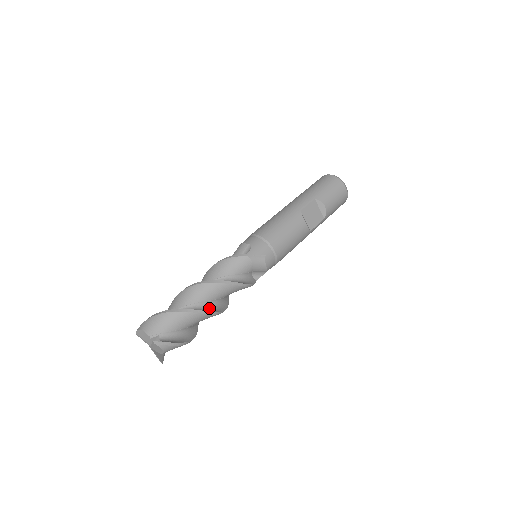
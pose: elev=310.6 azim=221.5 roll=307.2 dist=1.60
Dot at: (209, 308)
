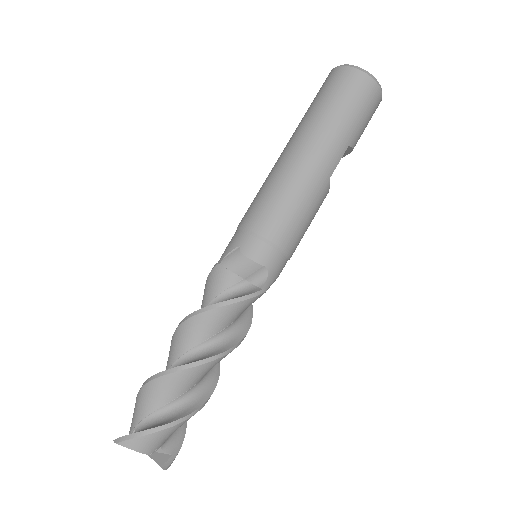
Dot at: (211, 372)
